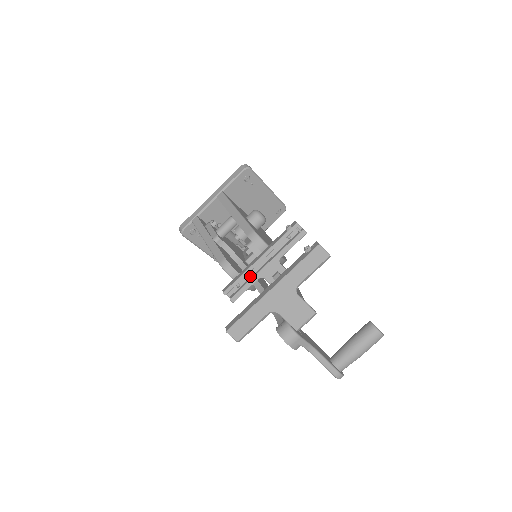
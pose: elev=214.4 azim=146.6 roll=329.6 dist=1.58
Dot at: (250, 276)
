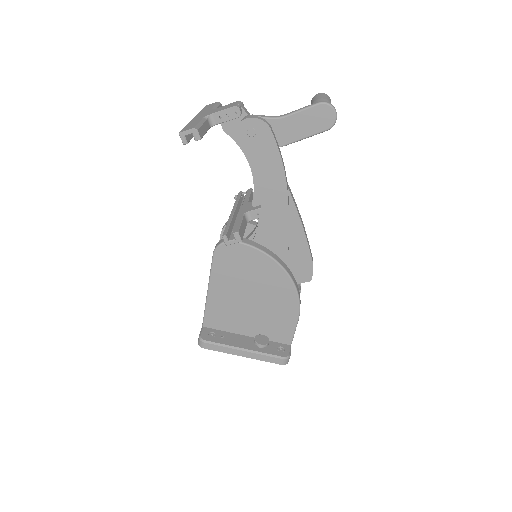
Dot at: occluded
